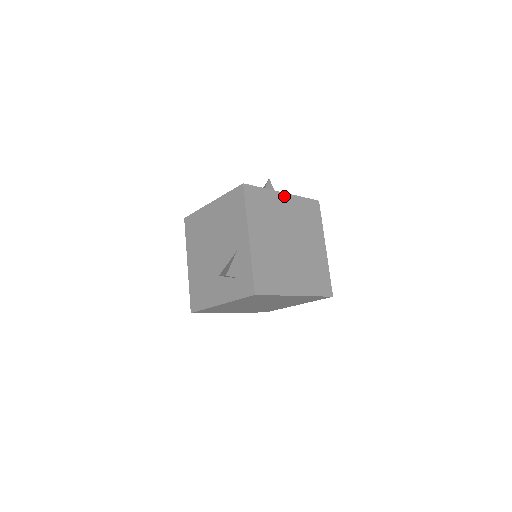
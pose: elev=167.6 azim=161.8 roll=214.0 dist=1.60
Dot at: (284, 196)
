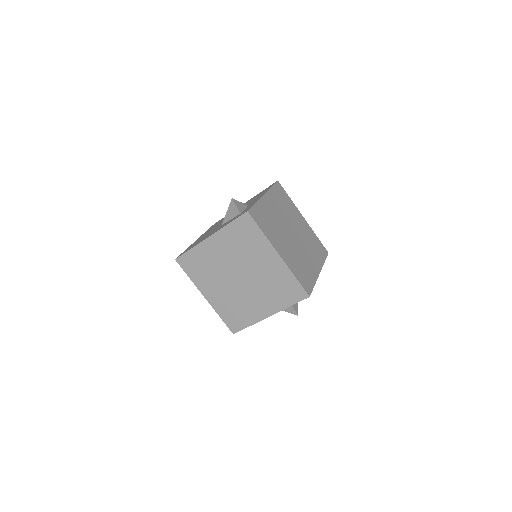
Dot at: (303, 218)
